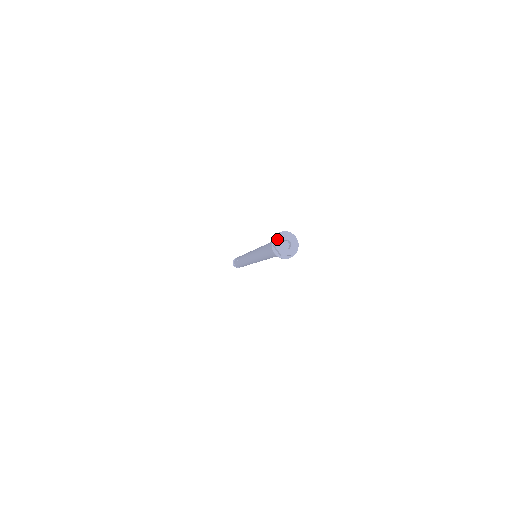
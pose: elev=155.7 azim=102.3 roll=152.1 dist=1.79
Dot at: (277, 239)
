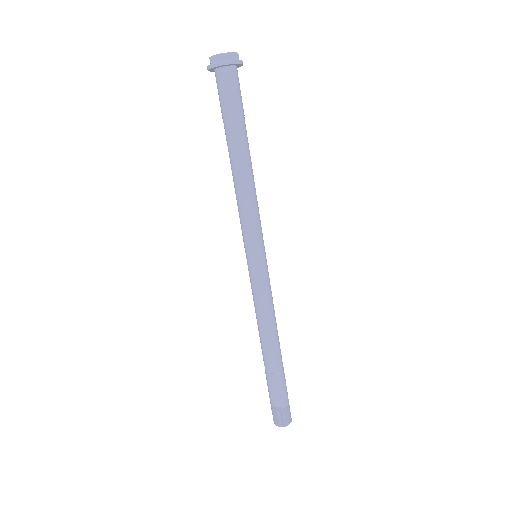
Dot at: occluded
